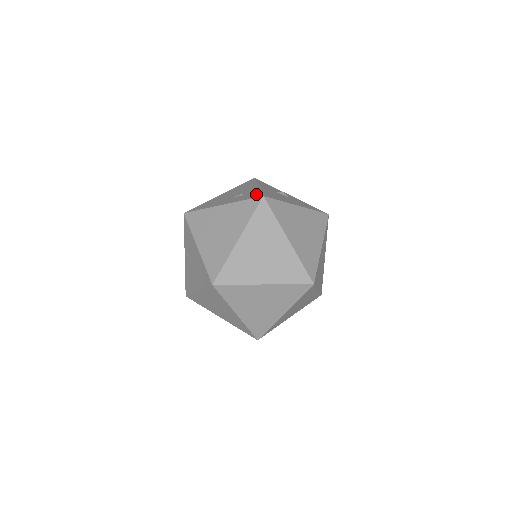
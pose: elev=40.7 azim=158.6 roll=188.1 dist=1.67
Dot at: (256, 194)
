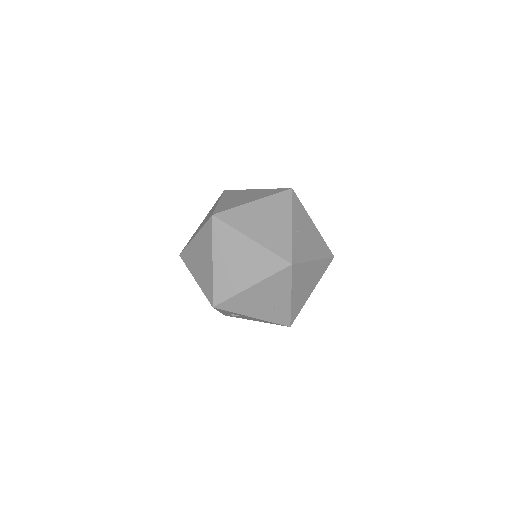
Dot at: occluded
